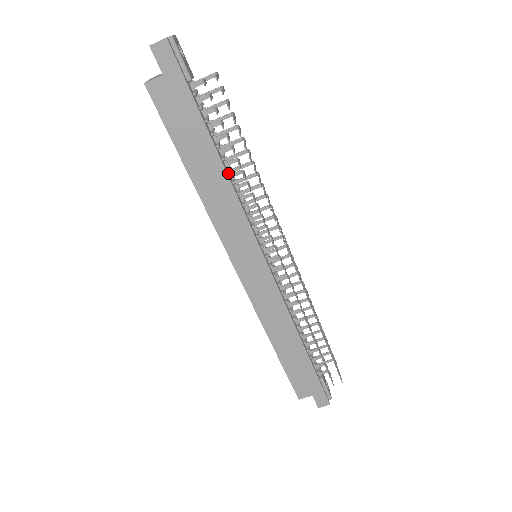
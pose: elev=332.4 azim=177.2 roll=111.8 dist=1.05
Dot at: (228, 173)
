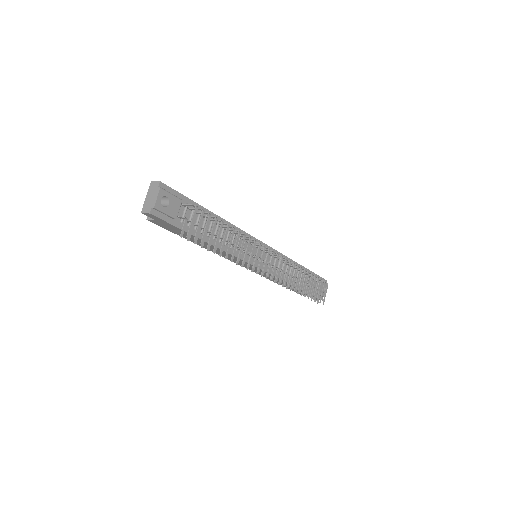
Dot at: (220, 242)
